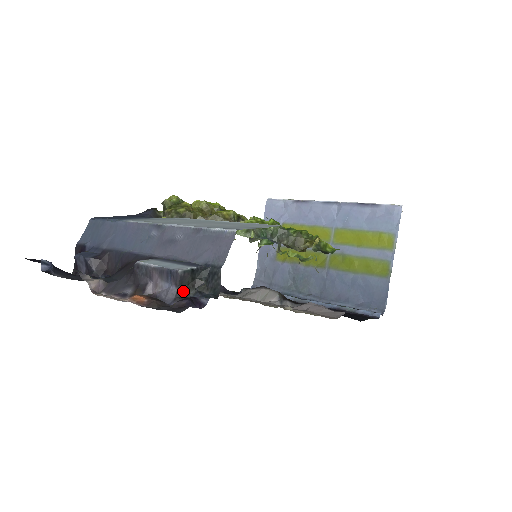
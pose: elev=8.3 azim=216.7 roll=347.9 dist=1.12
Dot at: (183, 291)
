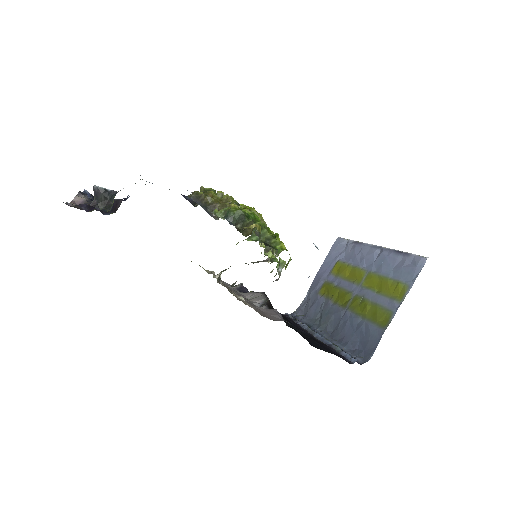
Dot at: (96, 204)
